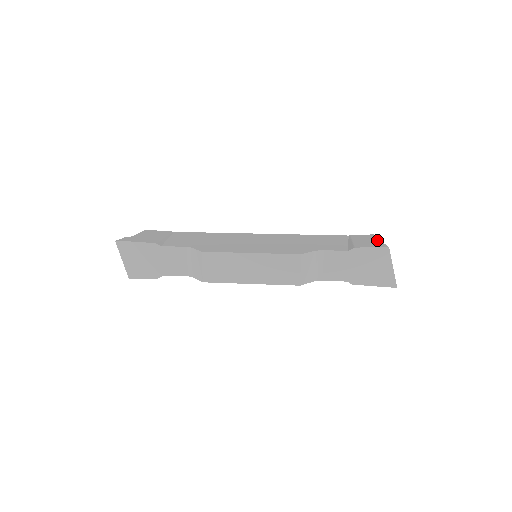
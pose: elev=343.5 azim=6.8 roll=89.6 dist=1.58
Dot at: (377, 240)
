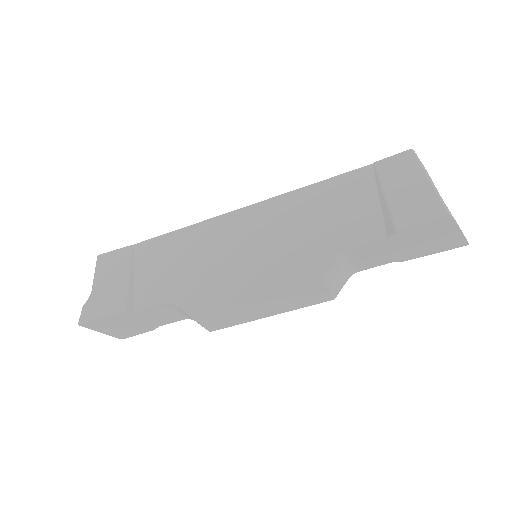
Dot at: (423, 182)
